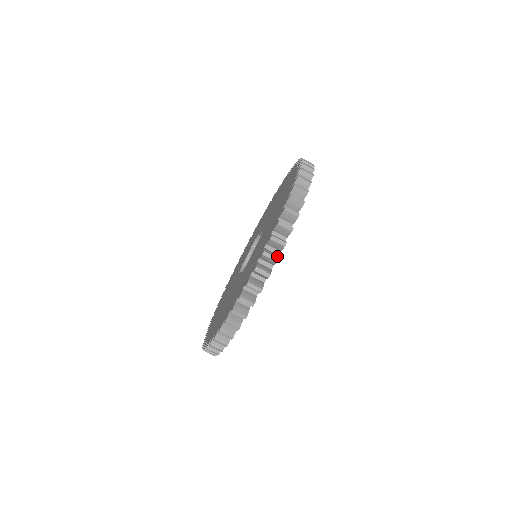
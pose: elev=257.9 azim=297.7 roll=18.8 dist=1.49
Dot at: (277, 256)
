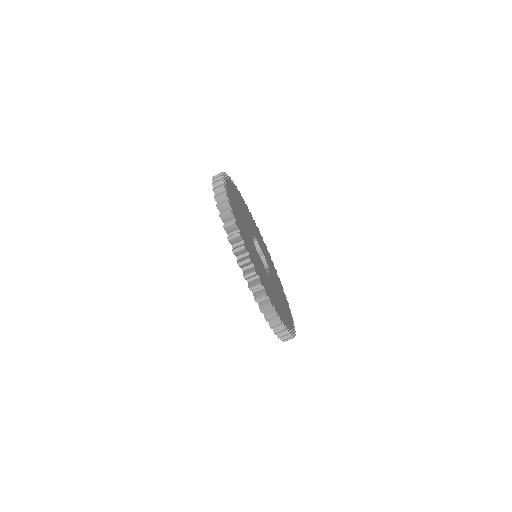
Dot at: (264, 294)
